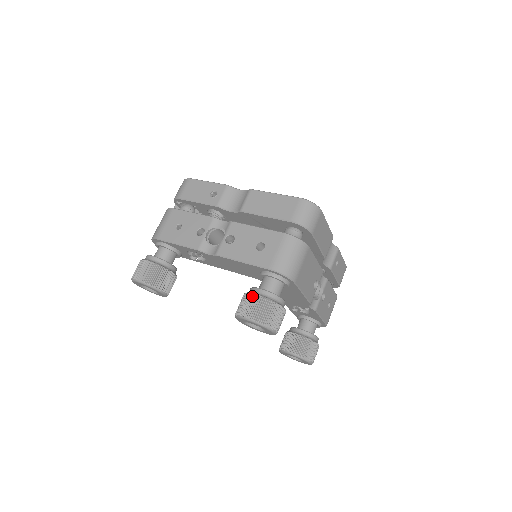
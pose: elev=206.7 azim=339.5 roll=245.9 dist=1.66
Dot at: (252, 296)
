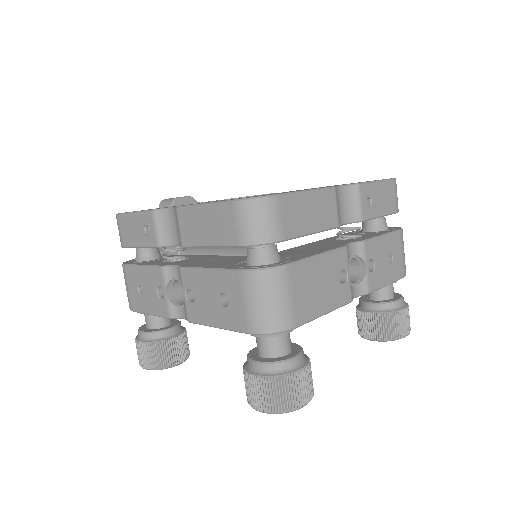
Dot at: (248, 378)
